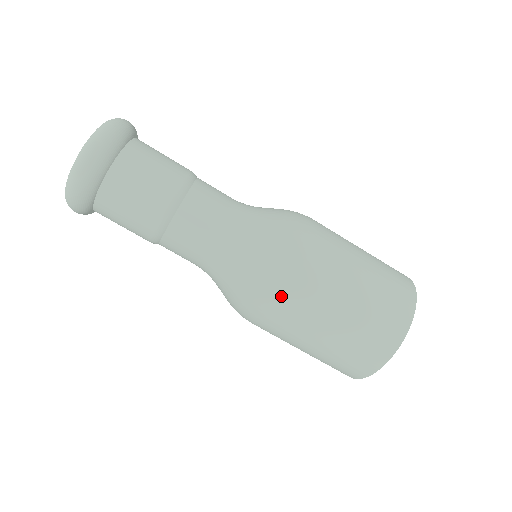
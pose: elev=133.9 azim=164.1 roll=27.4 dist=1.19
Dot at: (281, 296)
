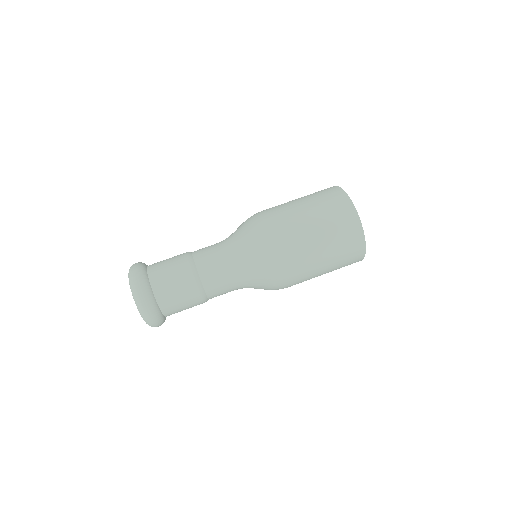
Dot at: (279, 247)
